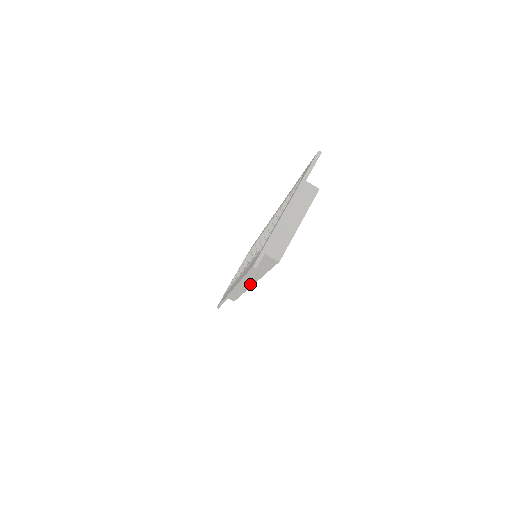
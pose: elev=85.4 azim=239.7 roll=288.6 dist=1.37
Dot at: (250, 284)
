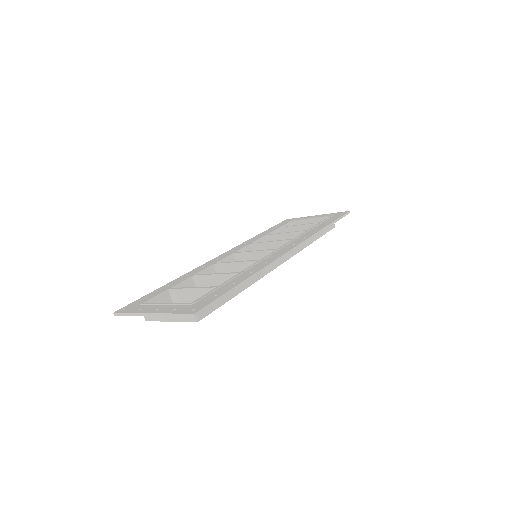
Dot at: occluded
